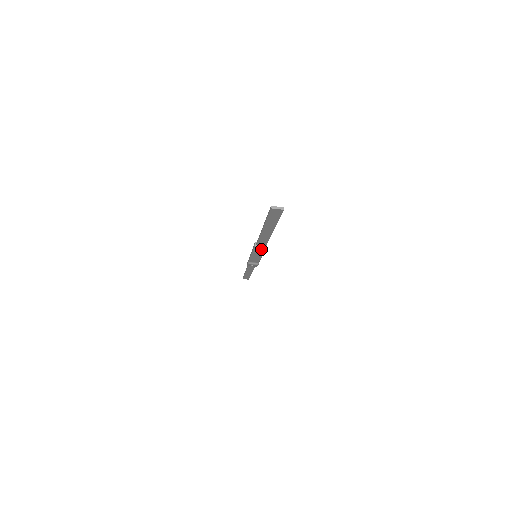
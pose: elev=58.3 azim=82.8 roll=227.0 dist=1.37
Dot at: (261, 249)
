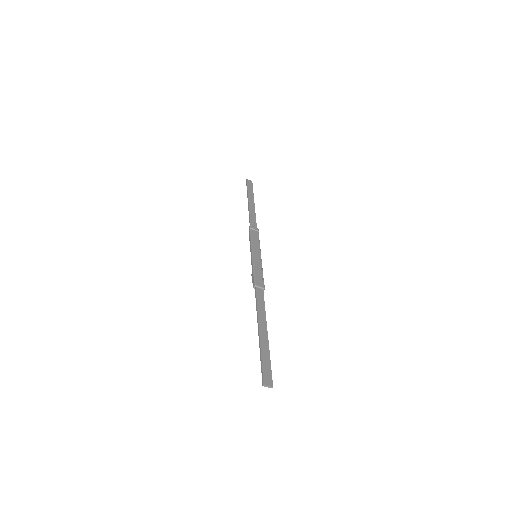
Dot at: occluded
